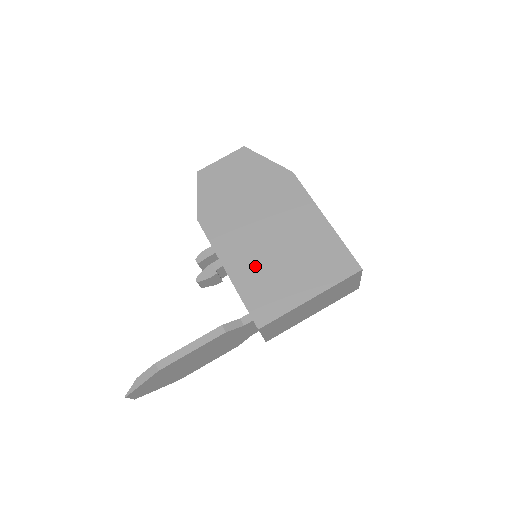
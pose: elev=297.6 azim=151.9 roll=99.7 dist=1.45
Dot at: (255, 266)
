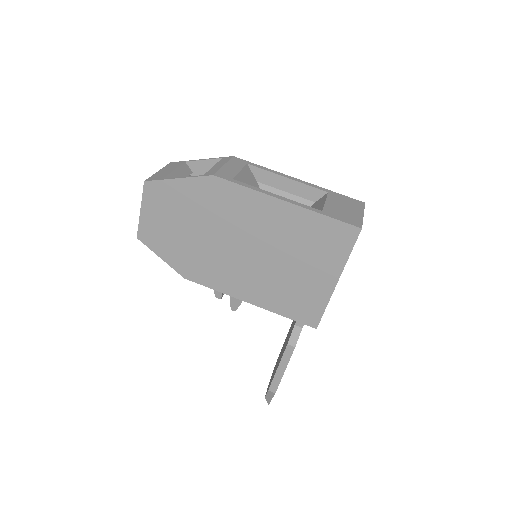
Dot at: (268, 285)
